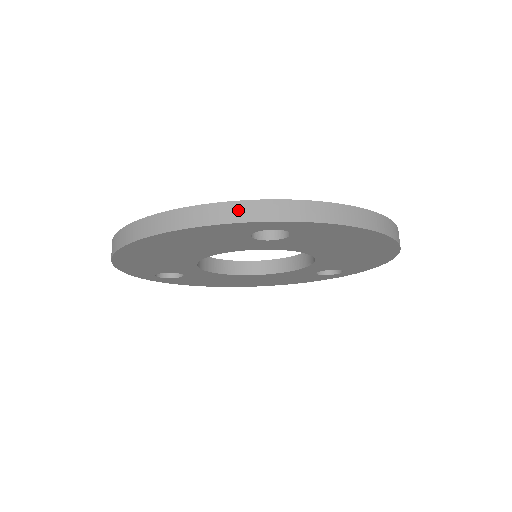
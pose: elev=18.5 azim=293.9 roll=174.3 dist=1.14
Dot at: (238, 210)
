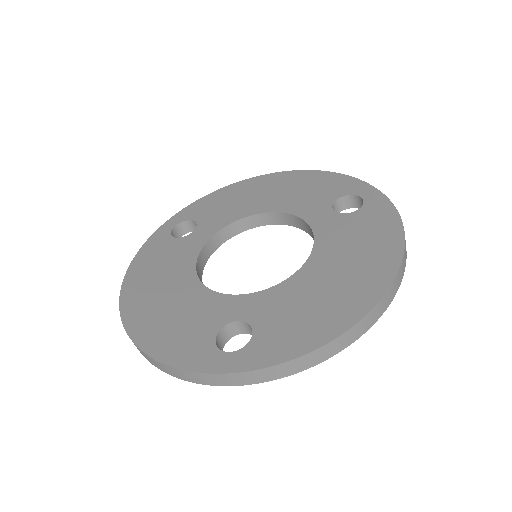
Dot at: (196, 377)
